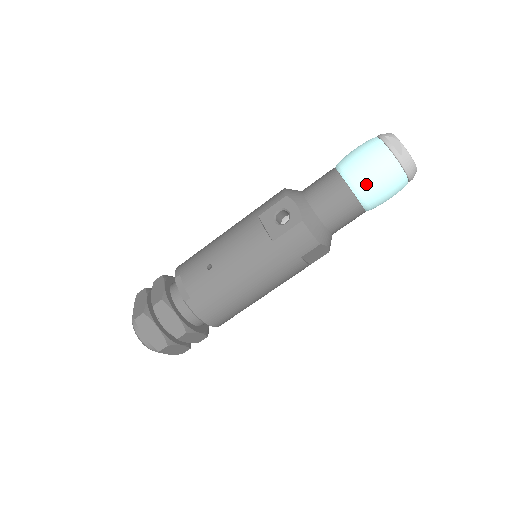
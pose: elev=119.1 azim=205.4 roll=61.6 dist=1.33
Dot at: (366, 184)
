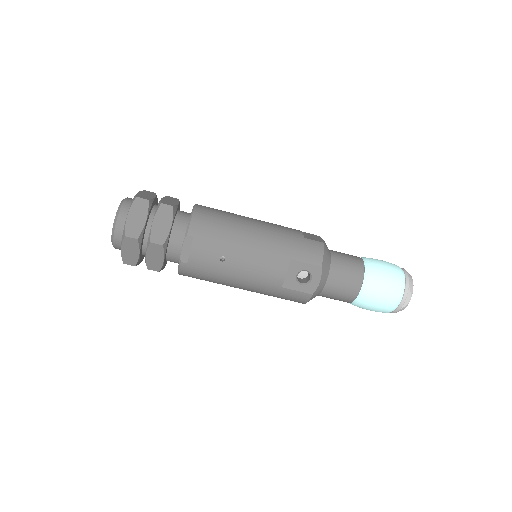
Dot at: (367, 304)
